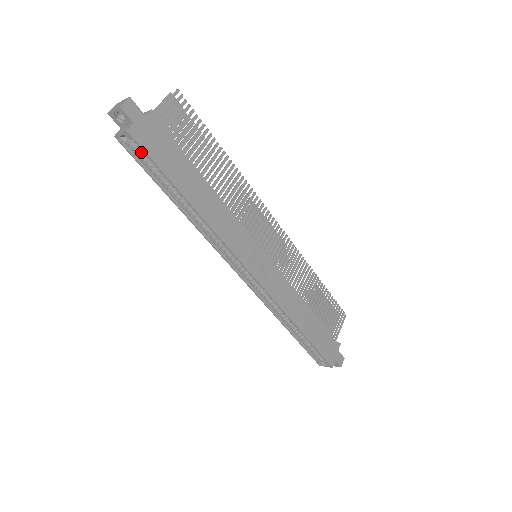
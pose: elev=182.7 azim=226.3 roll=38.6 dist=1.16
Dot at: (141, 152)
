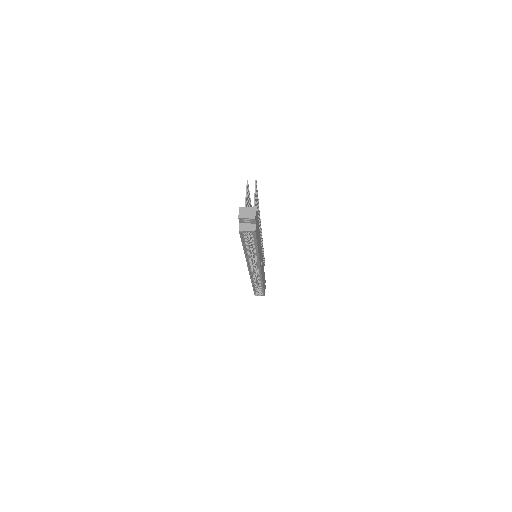
Dot at: (247, 234)
